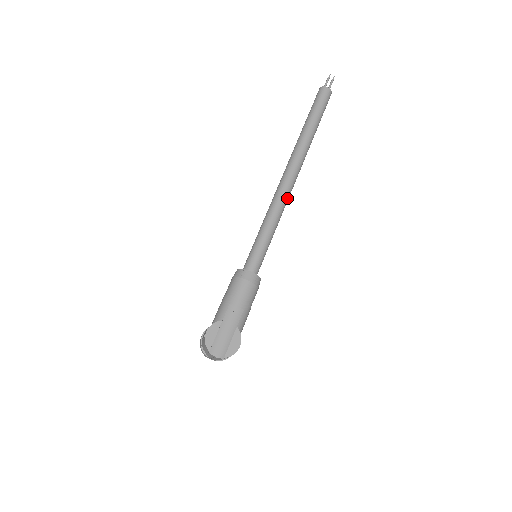
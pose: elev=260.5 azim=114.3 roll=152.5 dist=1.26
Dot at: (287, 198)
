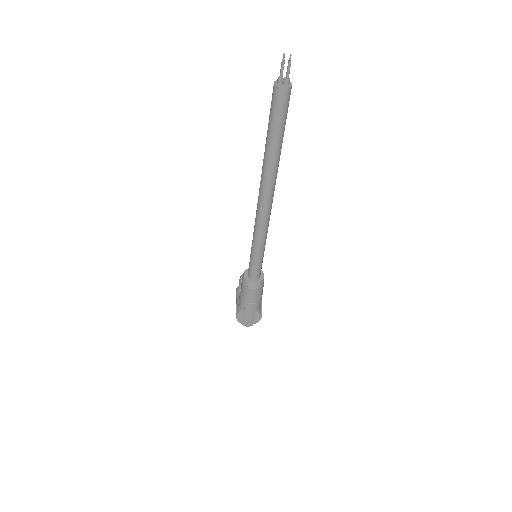
Dot at: (268, 221)
